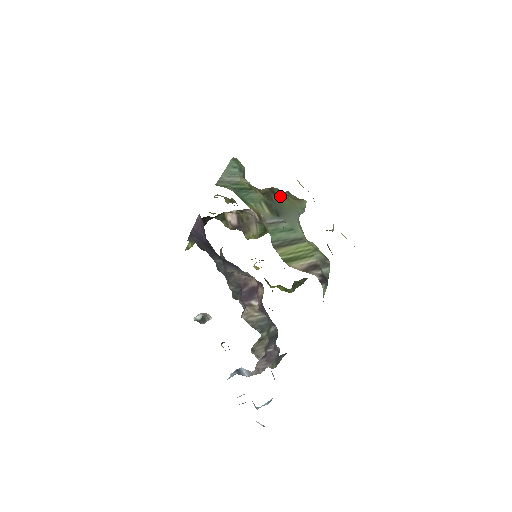
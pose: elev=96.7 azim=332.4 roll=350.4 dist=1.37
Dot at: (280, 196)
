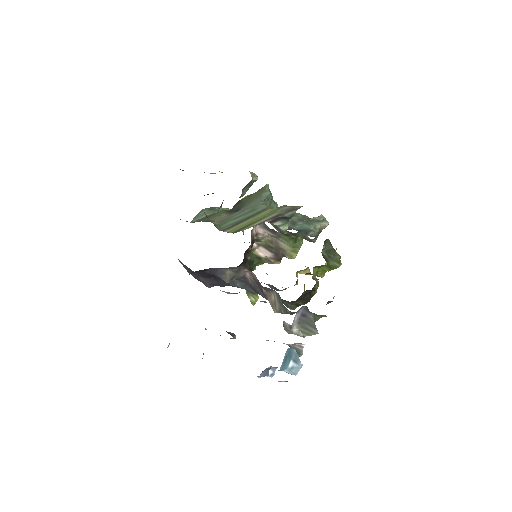
Dot at: (243, 199)
